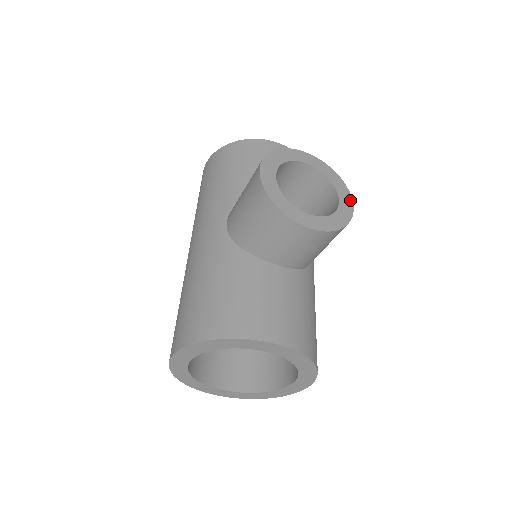
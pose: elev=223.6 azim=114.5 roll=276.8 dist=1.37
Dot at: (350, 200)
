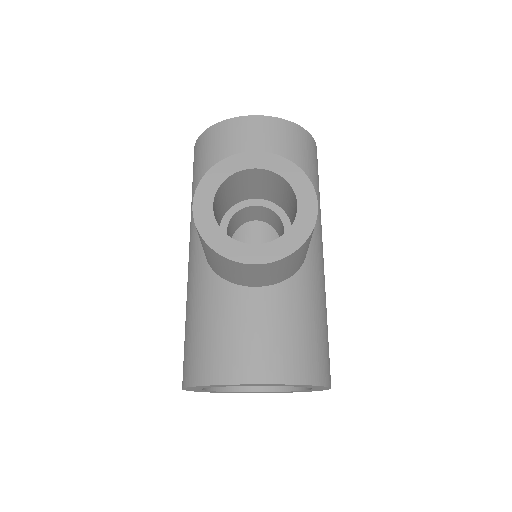
Dot at: (313, 199)
